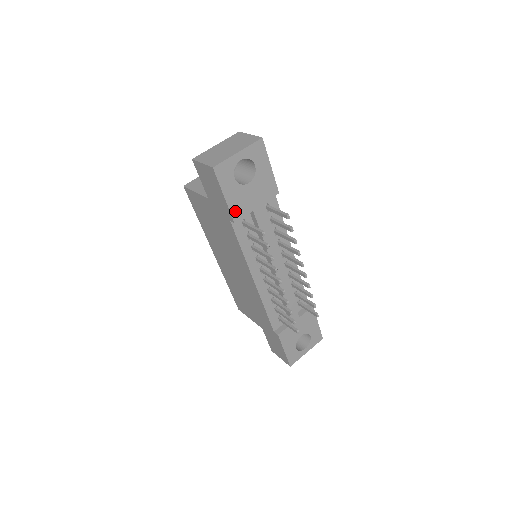
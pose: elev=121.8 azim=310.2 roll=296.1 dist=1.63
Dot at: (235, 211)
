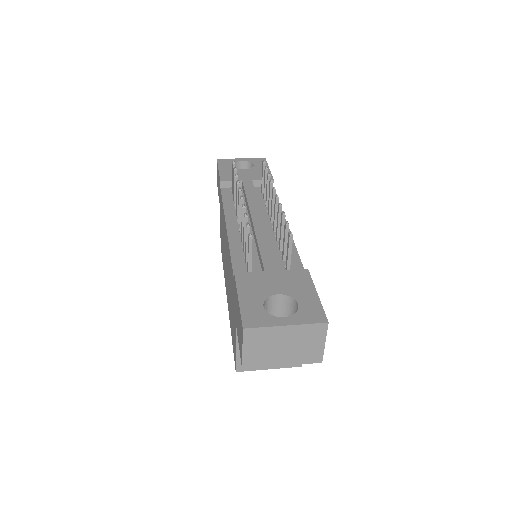
Dot at: (225, 177)
